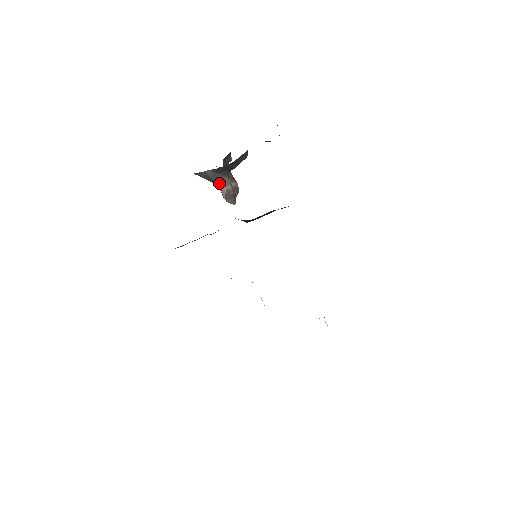
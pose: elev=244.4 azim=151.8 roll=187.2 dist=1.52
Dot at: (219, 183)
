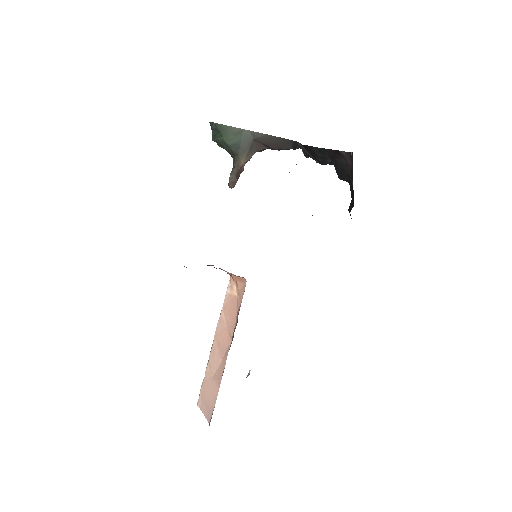
Dot at: (242, 153)
